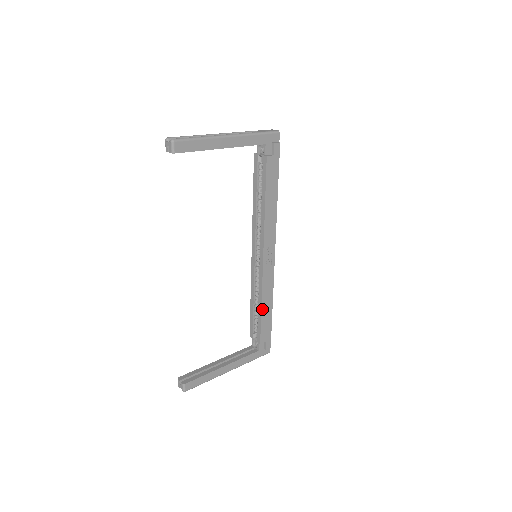
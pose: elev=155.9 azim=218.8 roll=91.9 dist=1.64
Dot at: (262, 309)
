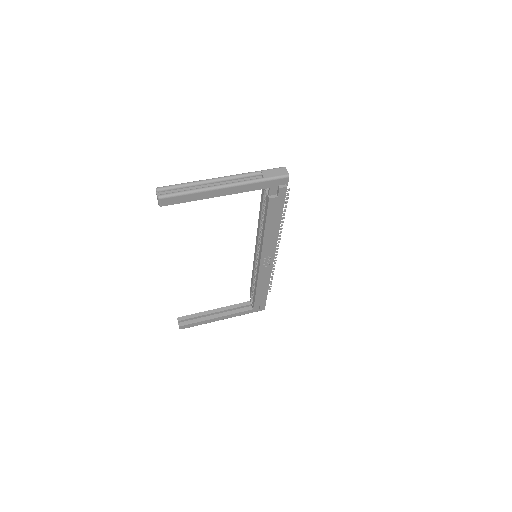
Dot at: (257, 290)
